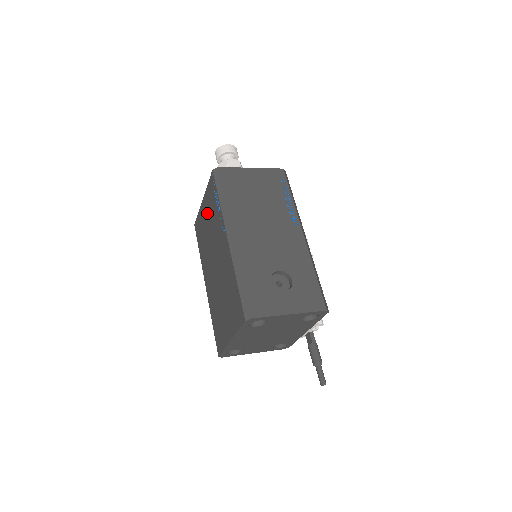
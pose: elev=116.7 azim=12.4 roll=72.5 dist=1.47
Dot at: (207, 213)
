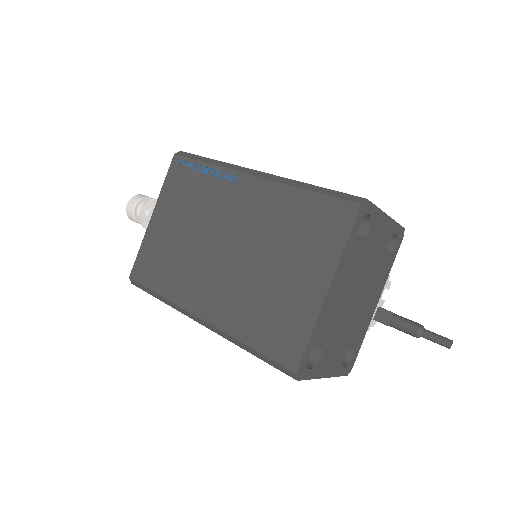
Dot at: (173, 214)
